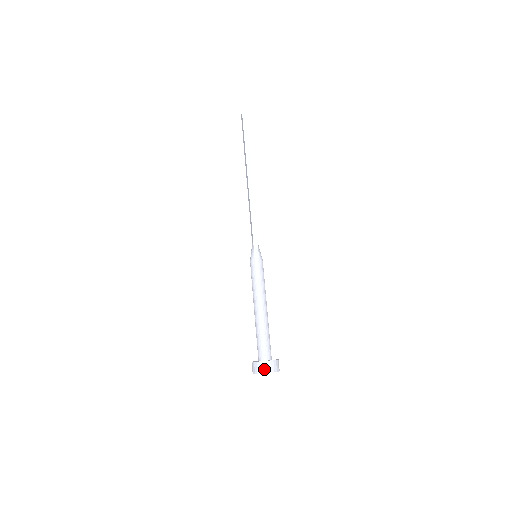
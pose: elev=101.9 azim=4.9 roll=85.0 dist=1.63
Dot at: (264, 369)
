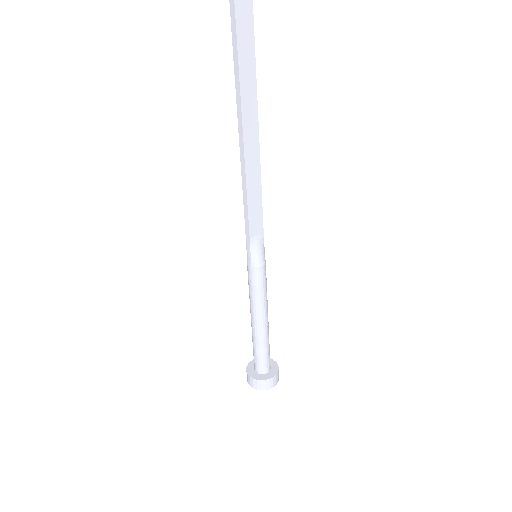
Dot at: (248, 380)
